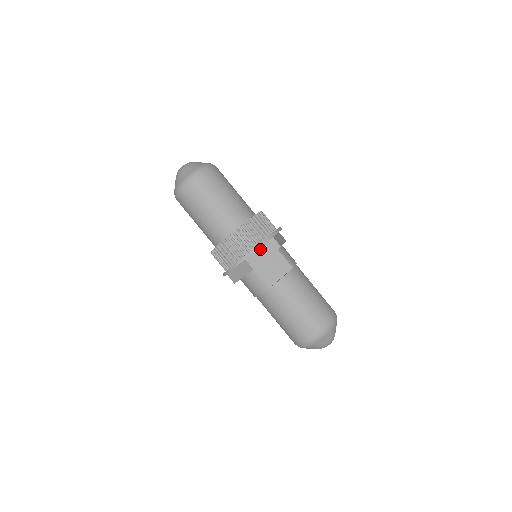
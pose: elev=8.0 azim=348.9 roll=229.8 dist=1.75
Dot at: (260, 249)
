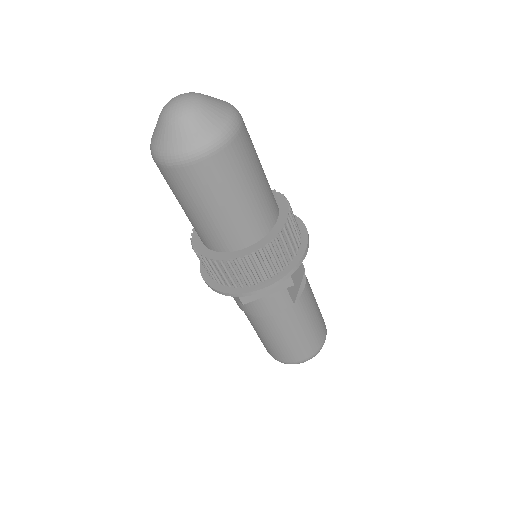
Dot at: occluded
